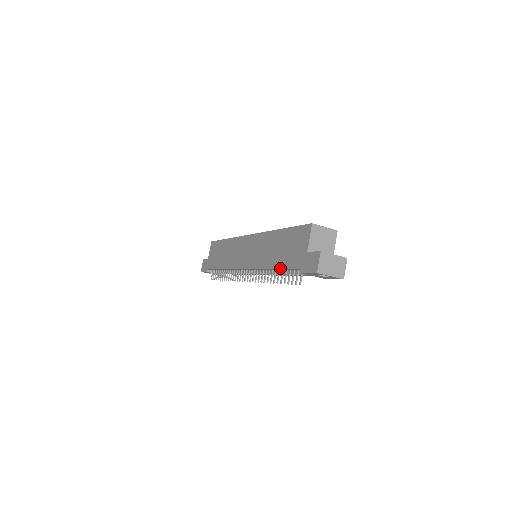
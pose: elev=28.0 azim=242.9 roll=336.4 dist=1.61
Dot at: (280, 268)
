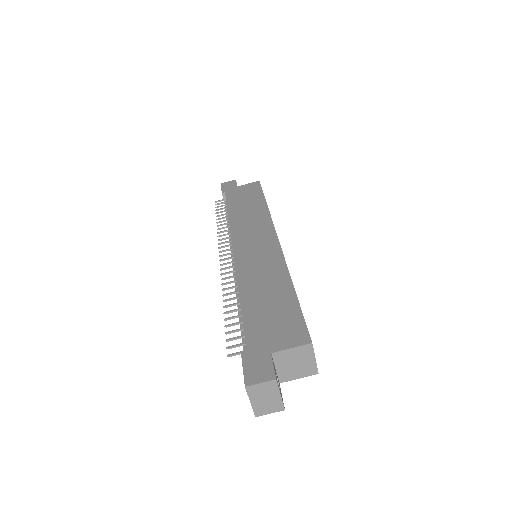
Dot at: (242, 313)
